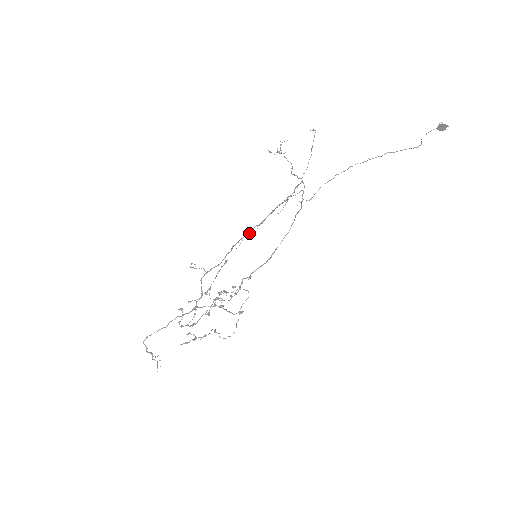
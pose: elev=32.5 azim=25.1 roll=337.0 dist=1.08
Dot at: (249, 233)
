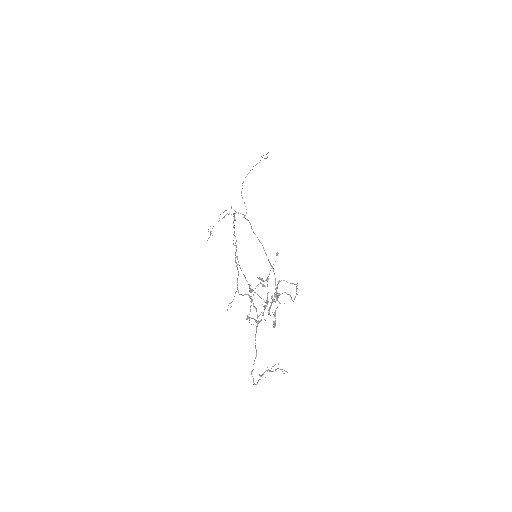
Dot at: (233, 240)
